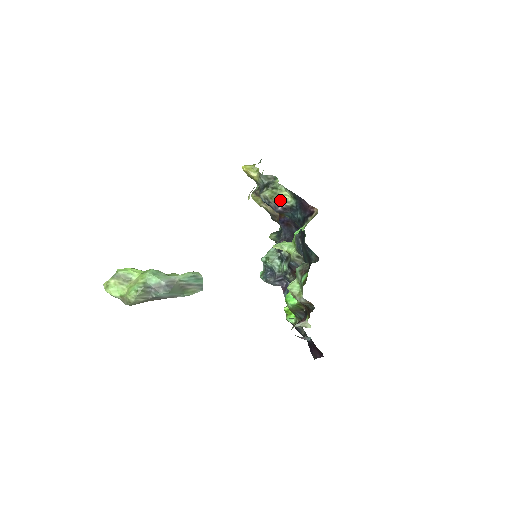
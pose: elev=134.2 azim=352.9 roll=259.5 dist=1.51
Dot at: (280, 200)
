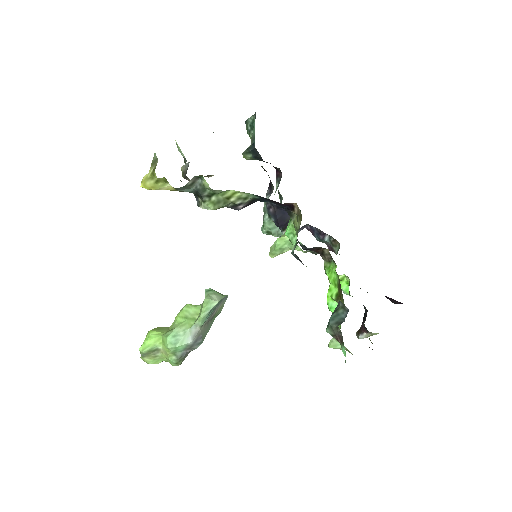
Dot at: (232, 203)
